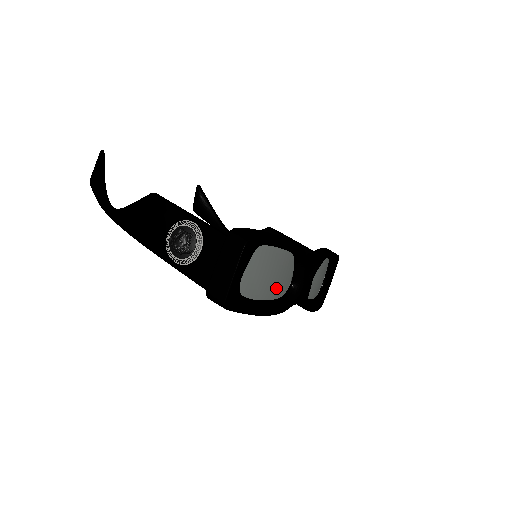
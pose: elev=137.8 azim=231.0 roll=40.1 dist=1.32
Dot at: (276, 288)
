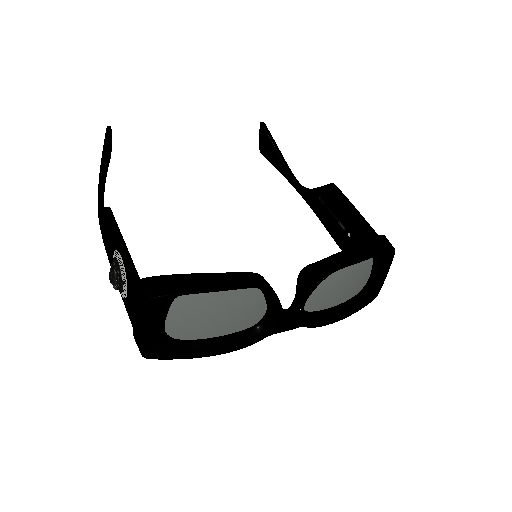
Dot at: (234, 323)
